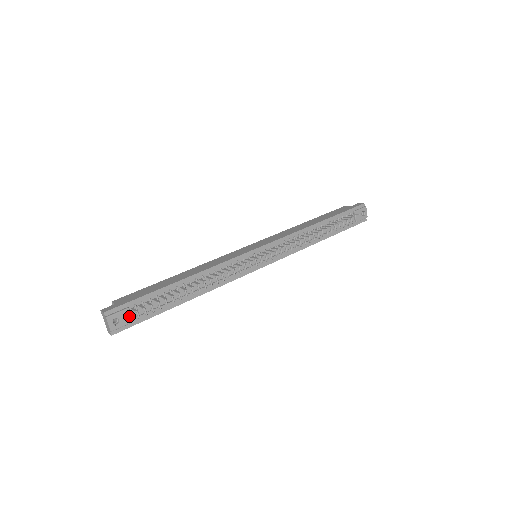
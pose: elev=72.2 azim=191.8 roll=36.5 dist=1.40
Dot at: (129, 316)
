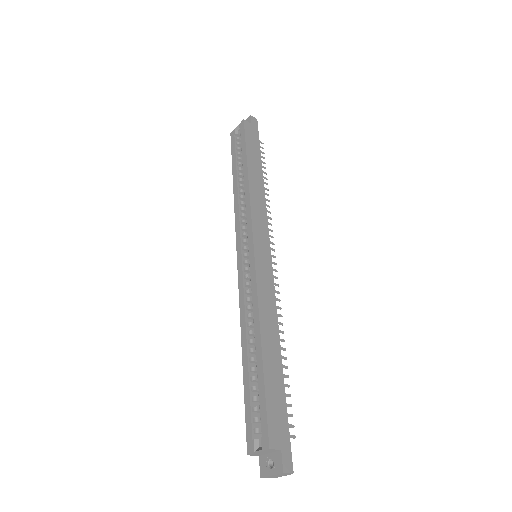
Dot at: occluded
